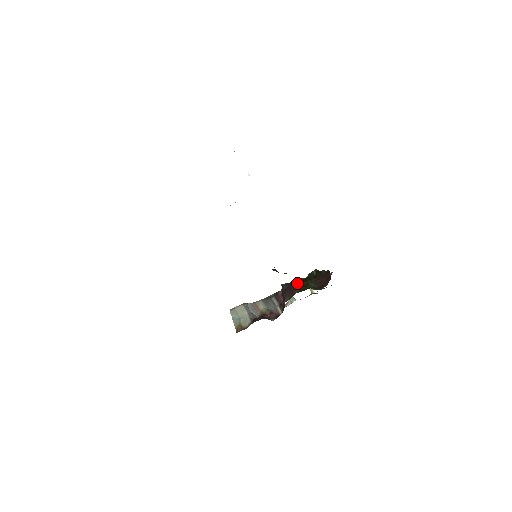
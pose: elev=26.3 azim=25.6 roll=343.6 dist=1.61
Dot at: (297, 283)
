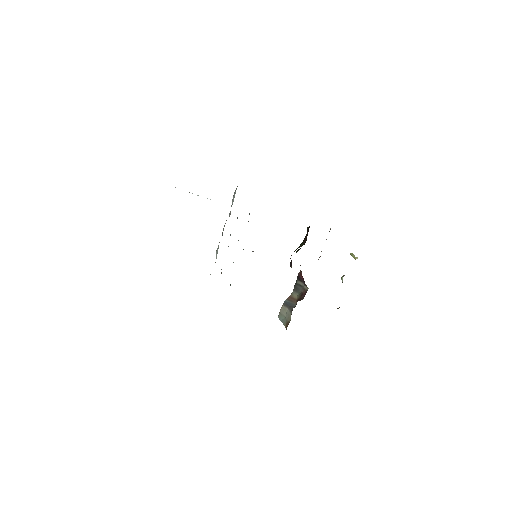
Dot at: occluded
